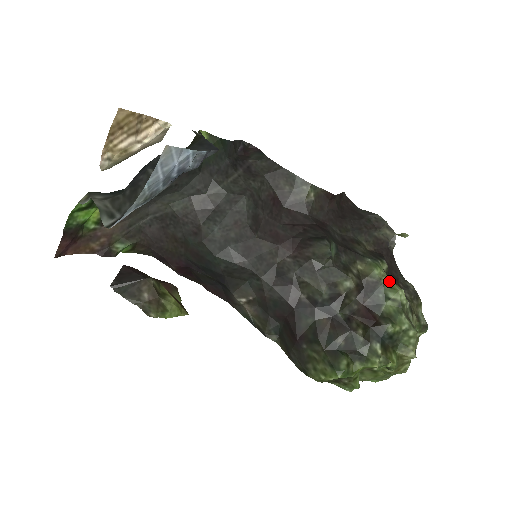
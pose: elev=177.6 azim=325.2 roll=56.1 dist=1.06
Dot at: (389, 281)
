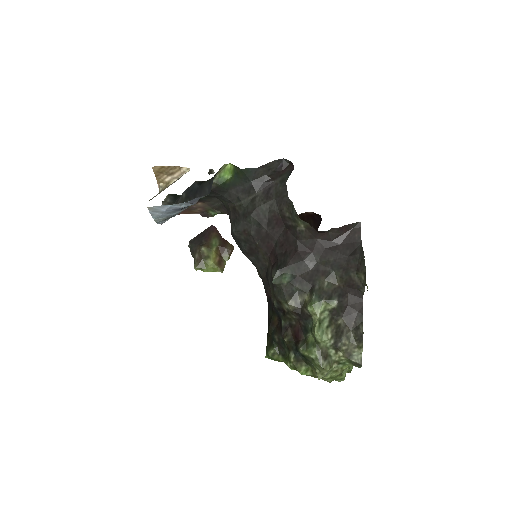
Dot at: (317, 320)
